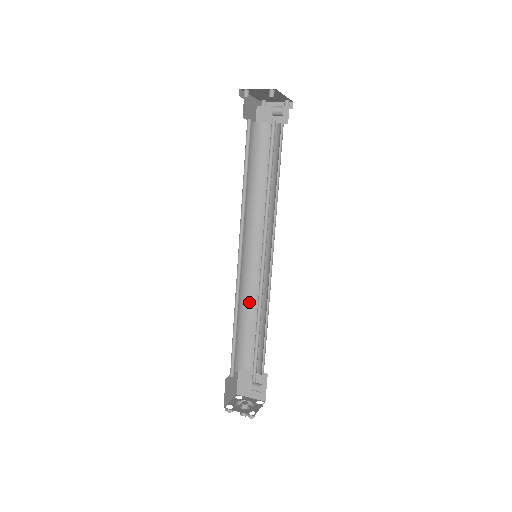
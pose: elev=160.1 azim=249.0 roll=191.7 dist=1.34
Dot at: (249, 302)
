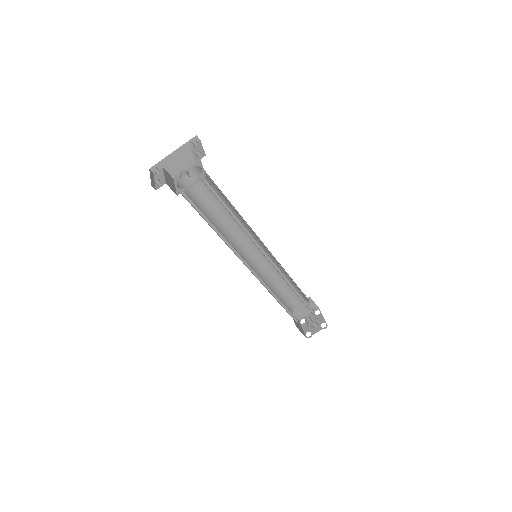
Dot at: (283, 271)
